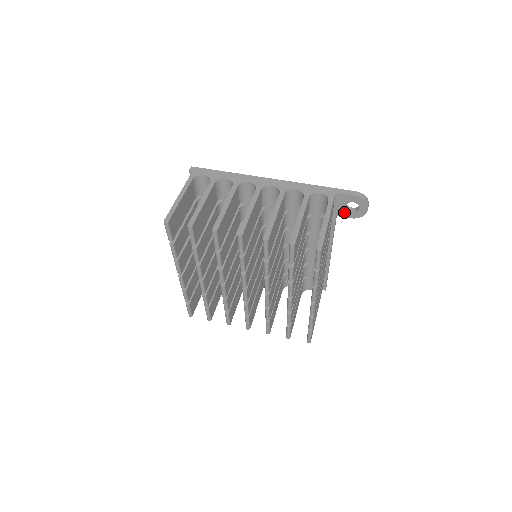
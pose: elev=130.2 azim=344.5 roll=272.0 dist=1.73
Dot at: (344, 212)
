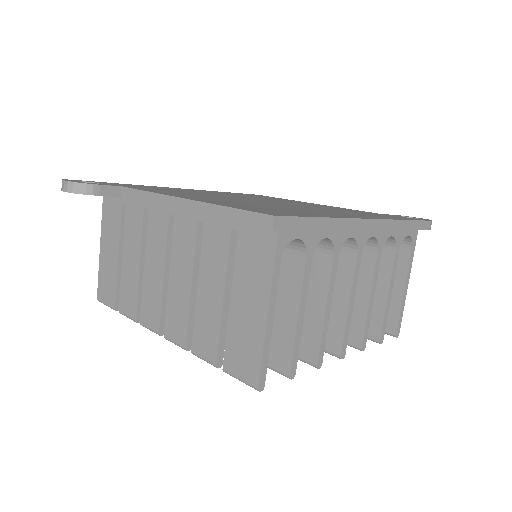
Dot at: occluded
